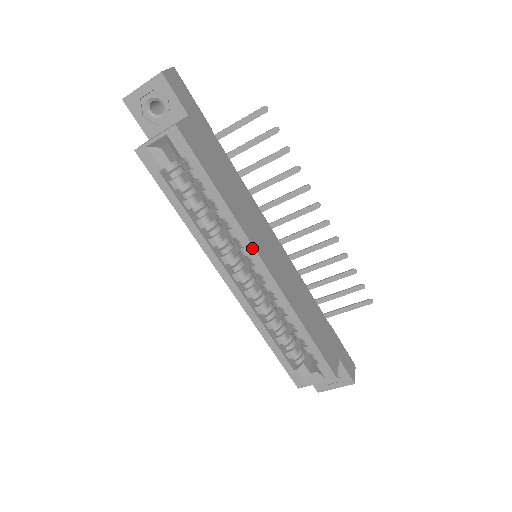
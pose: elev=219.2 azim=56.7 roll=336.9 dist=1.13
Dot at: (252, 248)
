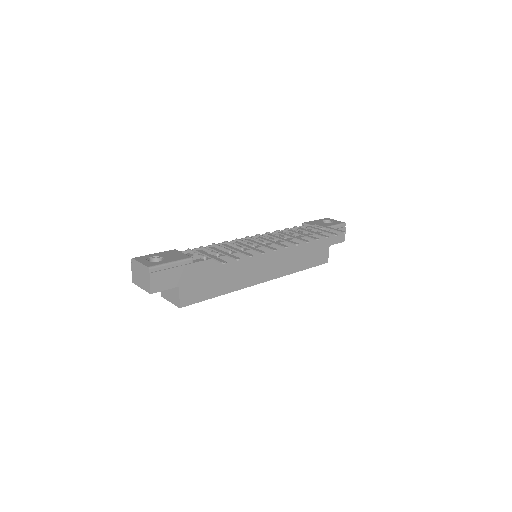
Dot at: (252, 285)
